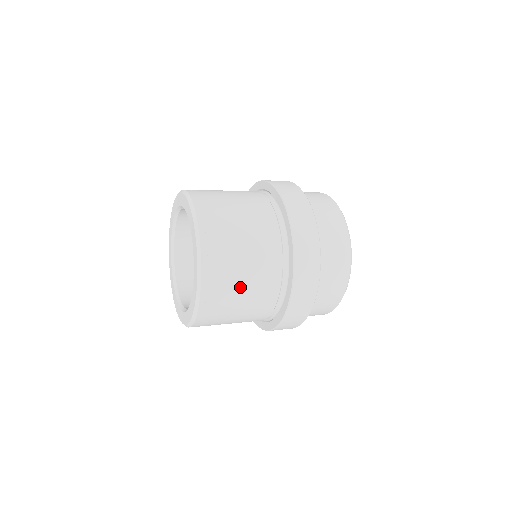
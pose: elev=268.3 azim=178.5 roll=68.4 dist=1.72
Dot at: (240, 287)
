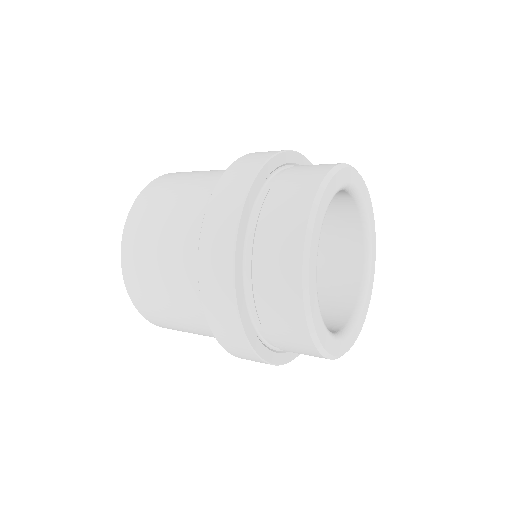
Dot at: (170, 201)
